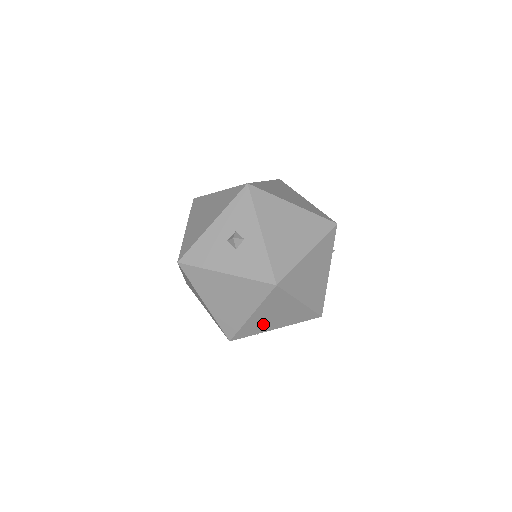
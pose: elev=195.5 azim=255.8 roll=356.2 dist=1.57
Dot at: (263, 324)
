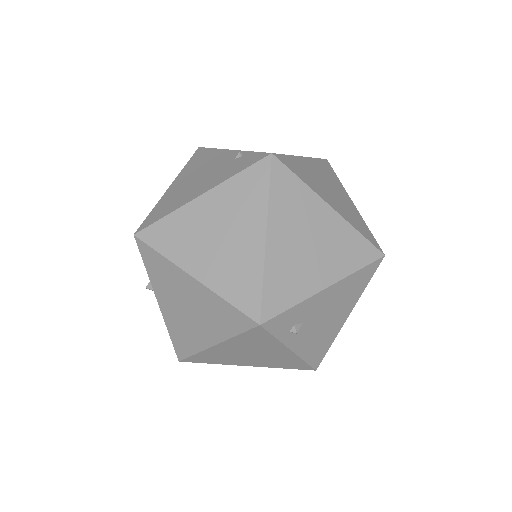
Dot at: occluded
